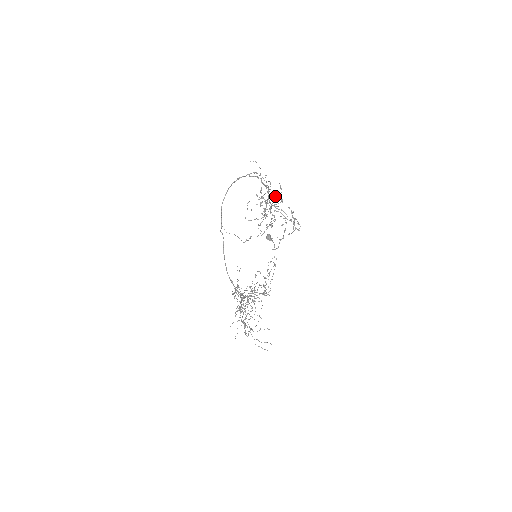
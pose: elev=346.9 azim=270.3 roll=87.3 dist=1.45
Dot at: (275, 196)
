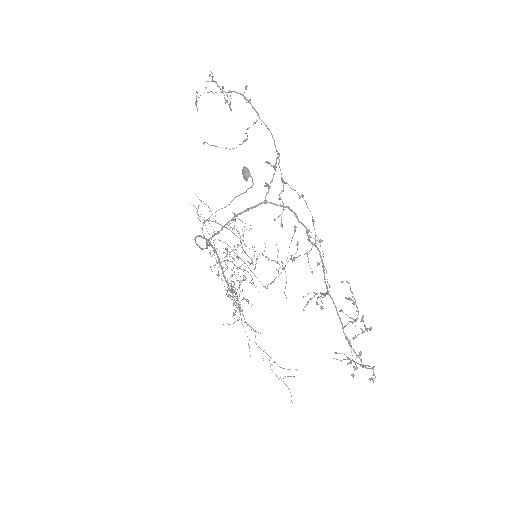
Dot at: occluded
